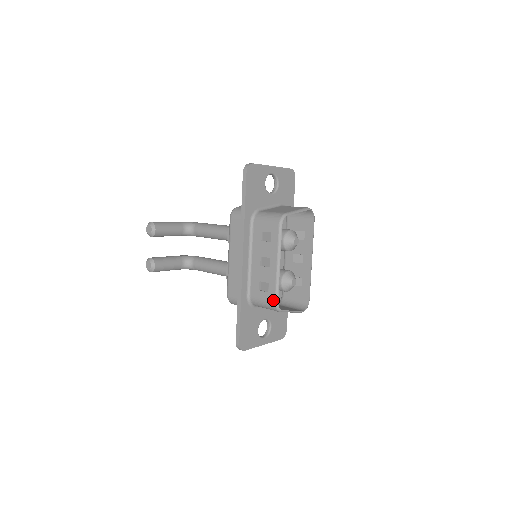
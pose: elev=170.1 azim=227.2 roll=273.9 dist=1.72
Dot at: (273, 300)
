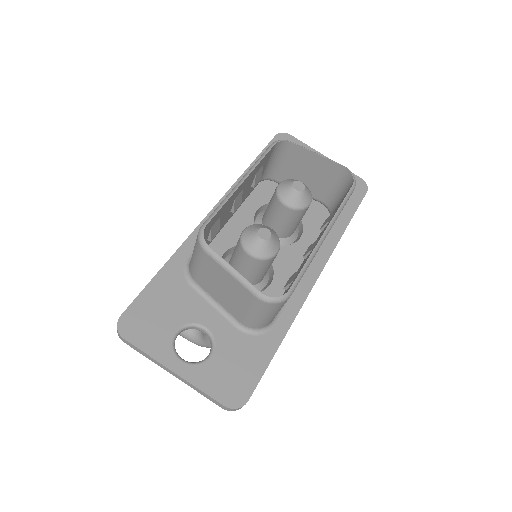
Dot at: (202, 226)
